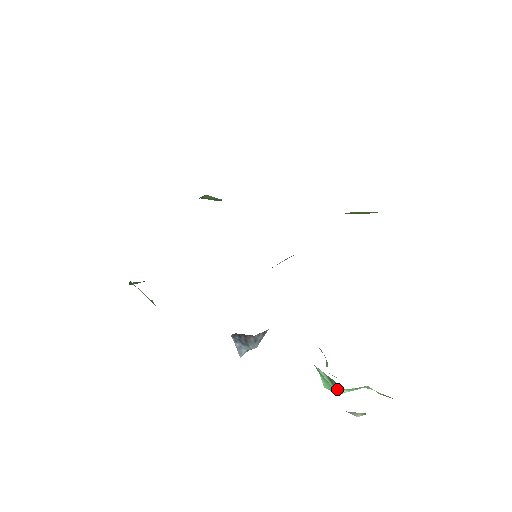
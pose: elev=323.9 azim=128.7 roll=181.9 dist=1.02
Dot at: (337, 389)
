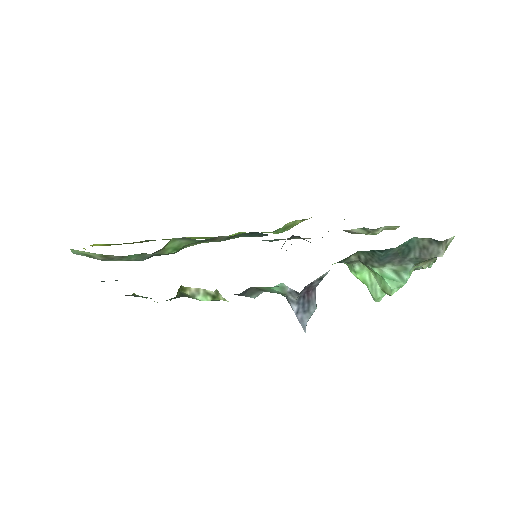
Dot at: (403, 278)
